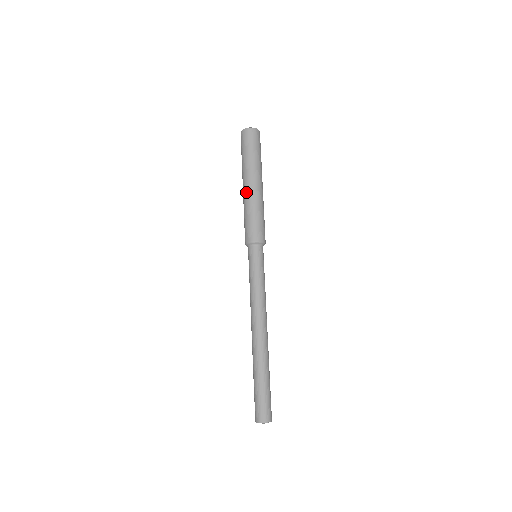
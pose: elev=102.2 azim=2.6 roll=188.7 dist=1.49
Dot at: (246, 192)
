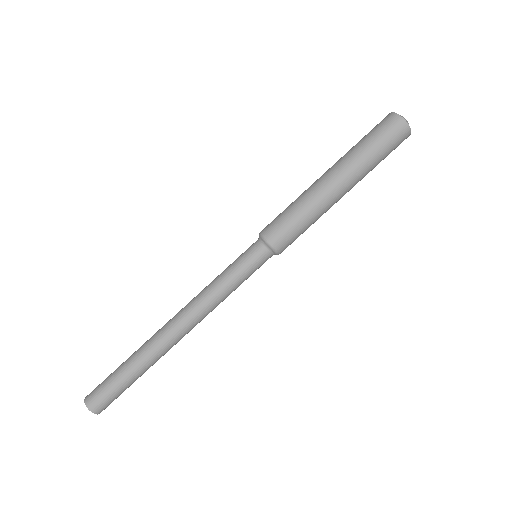
Dot at: (315, 182)
